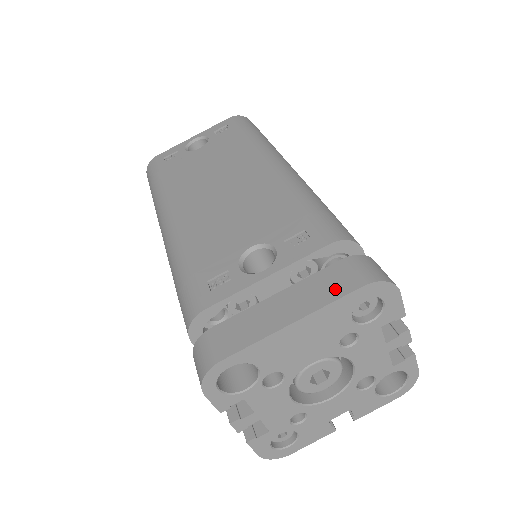
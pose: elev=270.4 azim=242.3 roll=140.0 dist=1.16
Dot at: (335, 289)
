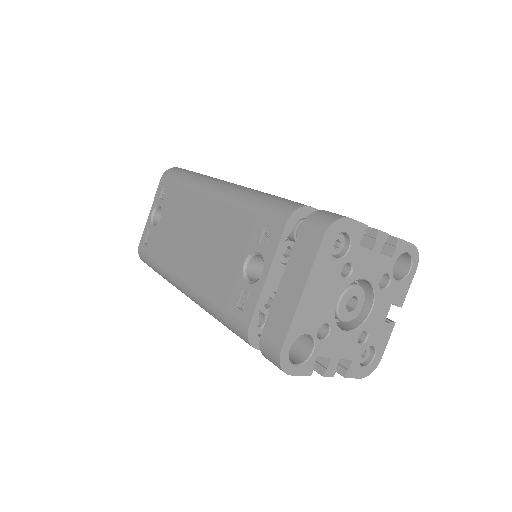
Dot at: (309, 252)
